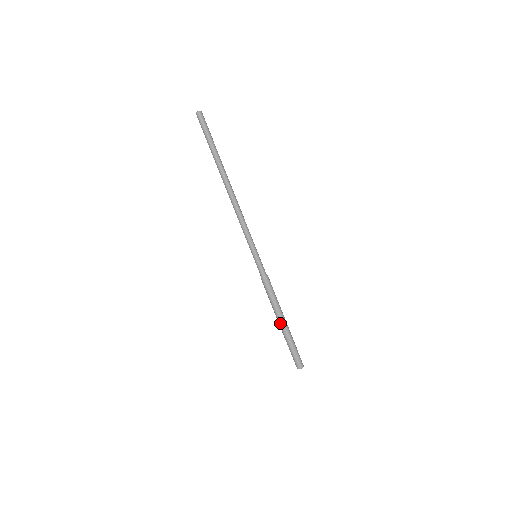
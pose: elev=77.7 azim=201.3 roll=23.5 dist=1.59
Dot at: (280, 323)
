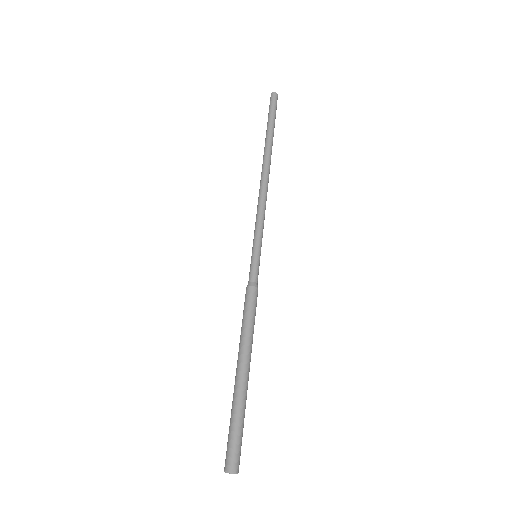
Dot at: (245, 366)
